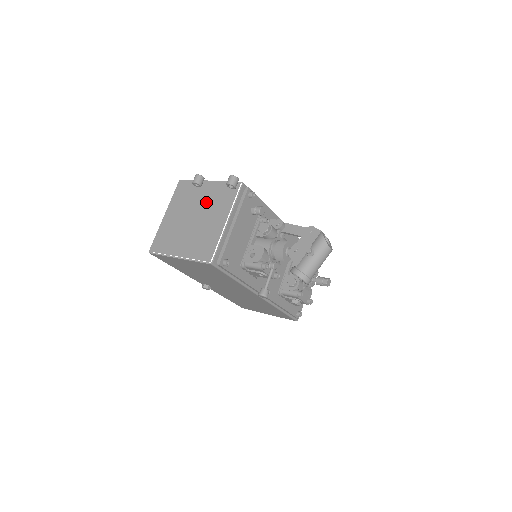
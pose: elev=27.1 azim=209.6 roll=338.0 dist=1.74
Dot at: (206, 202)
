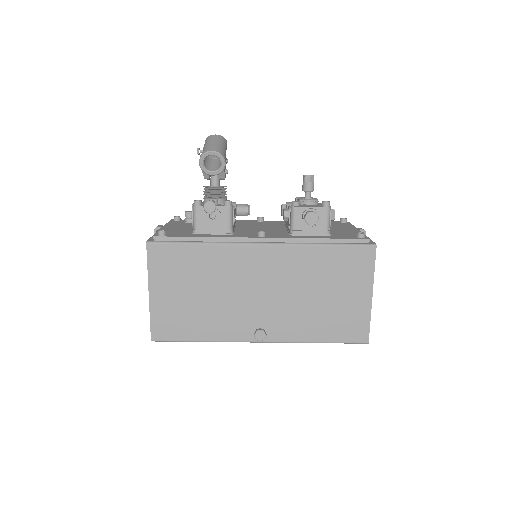
Dot at: occluded
